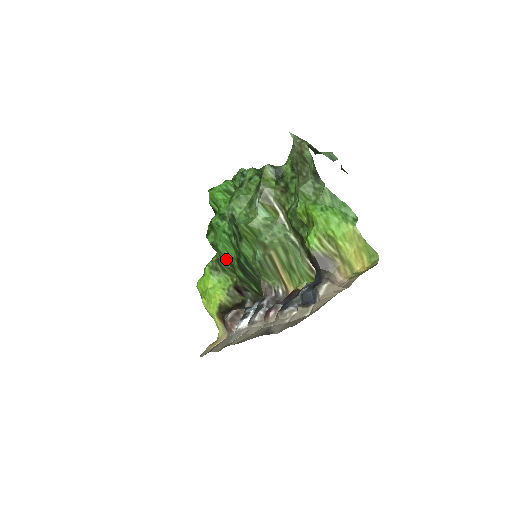
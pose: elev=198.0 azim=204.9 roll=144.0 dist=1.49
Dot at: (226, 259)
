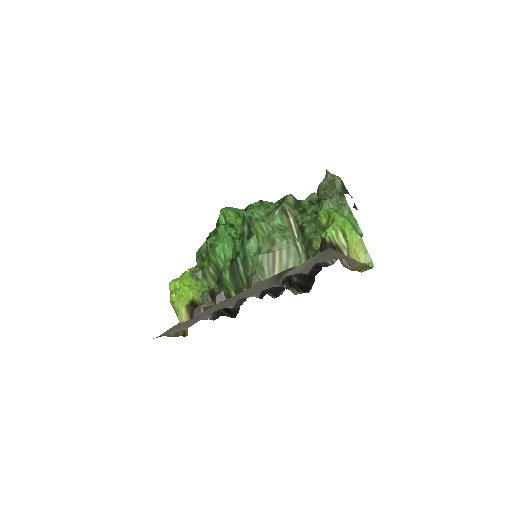
Dot at: (216, 263)
